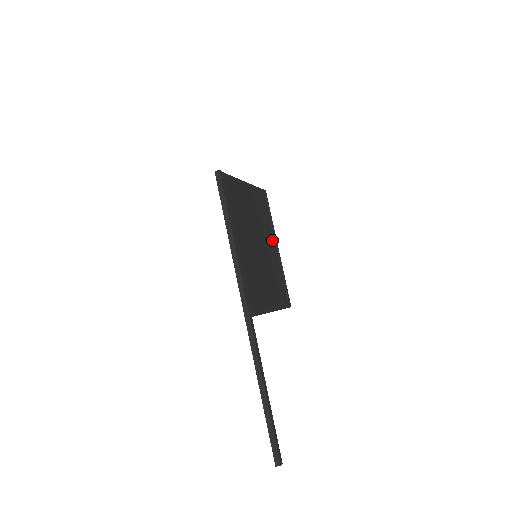
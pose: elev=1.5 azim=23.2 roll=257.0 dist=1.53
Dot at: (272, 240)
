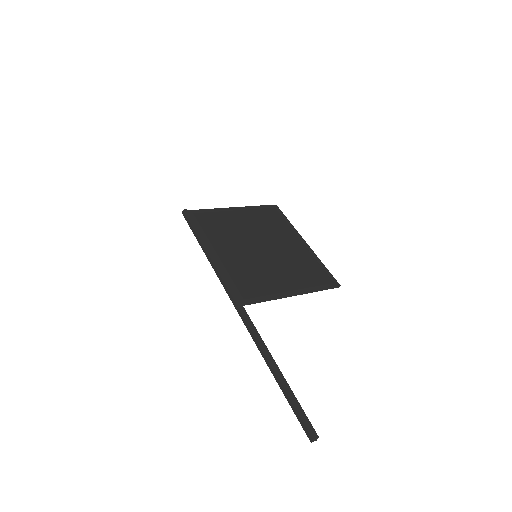
Dot at: (292, 238)
